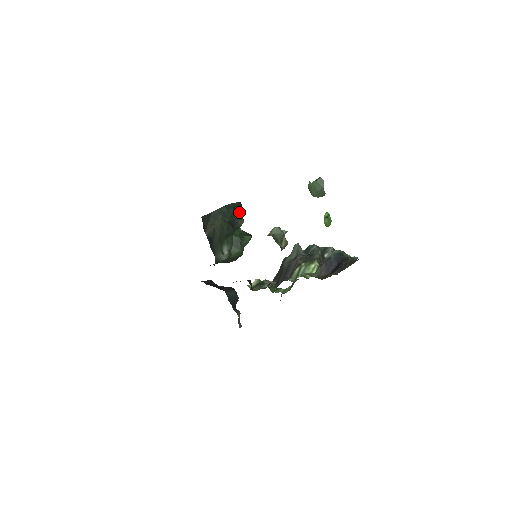
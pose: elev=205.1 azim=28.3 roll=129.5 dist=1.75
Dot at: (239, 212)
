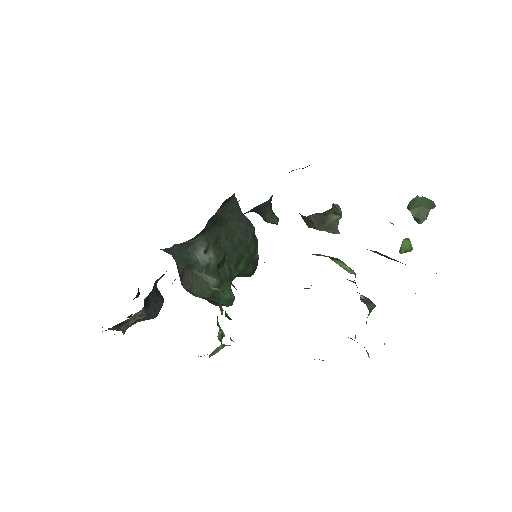
Dot at: (251, 265)
